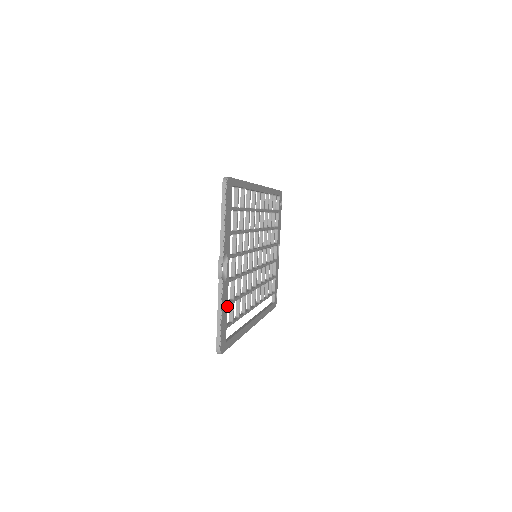
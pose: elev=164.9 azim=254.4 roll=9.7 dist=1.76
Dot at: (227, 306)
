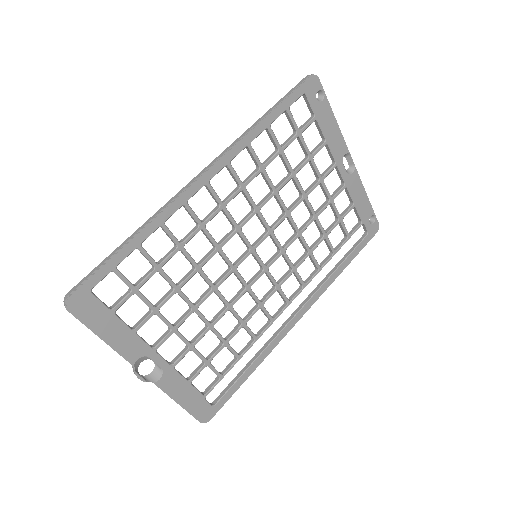
Dot at: (190, 384)
